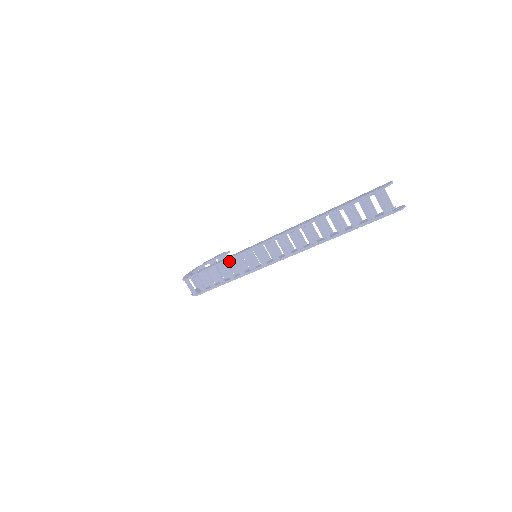
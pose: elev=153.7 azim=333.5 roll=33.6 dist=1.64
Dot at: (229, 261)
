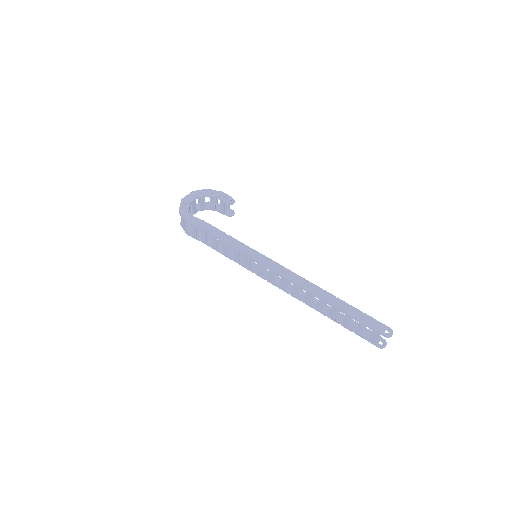
Dot at: occluded
